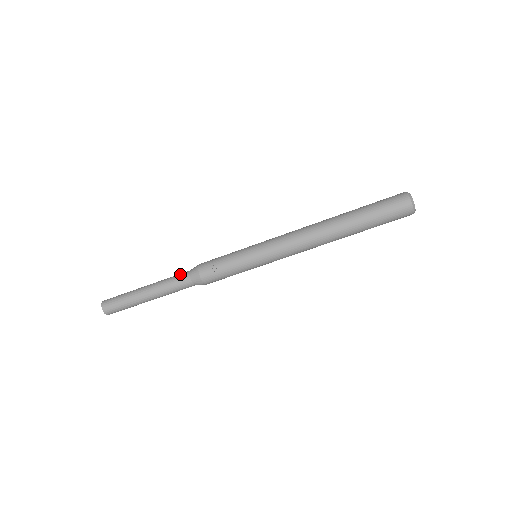
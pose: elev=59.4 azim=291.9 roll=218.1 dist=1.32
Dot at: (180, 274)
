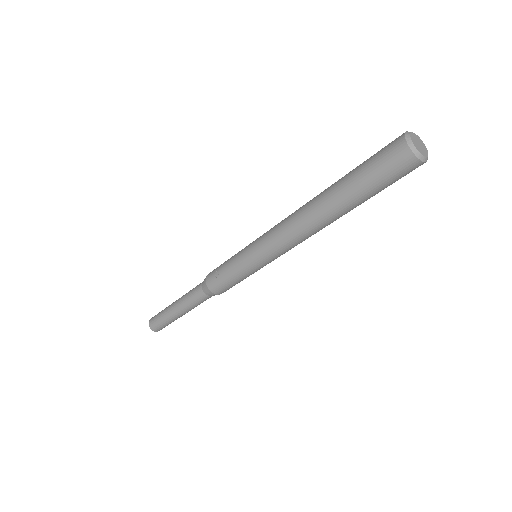
Dot at: (197, 285)
